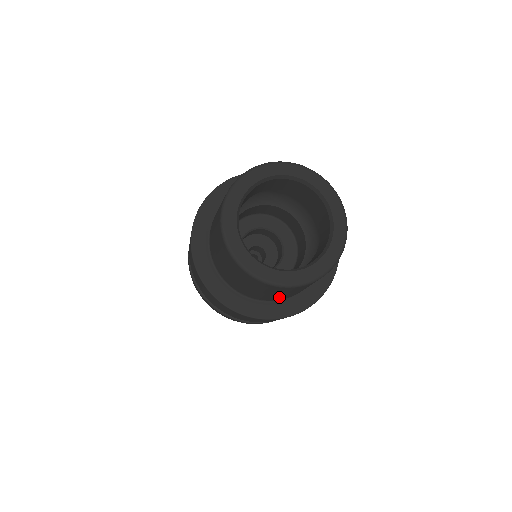
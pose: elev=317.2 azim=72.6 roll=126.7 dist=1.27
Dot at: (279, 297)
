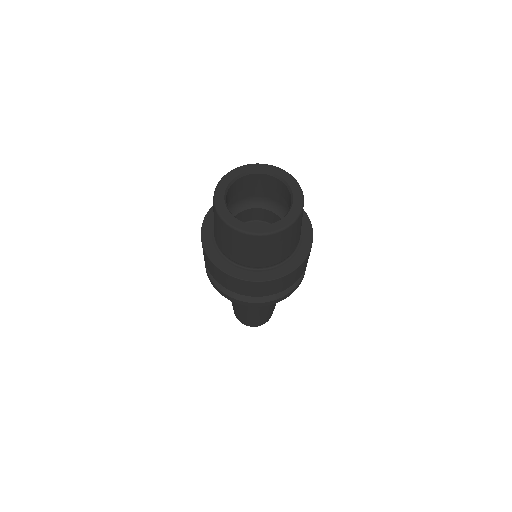
Dot at: (248, 258)
